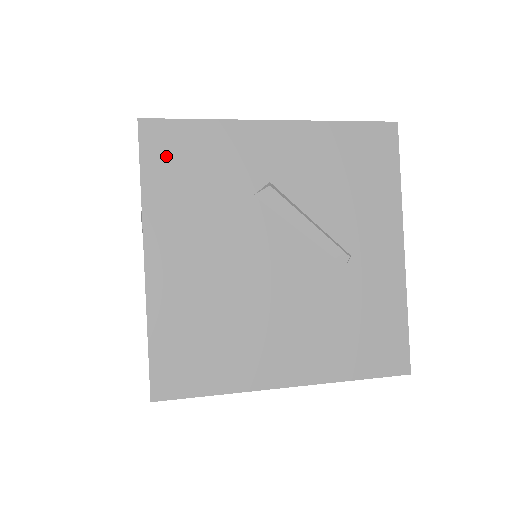
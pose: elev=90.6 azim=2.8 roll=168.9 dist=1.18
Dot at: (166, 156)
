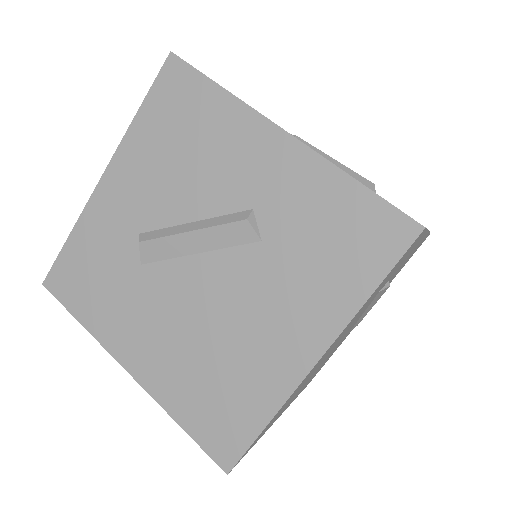
Dot at: occluded
